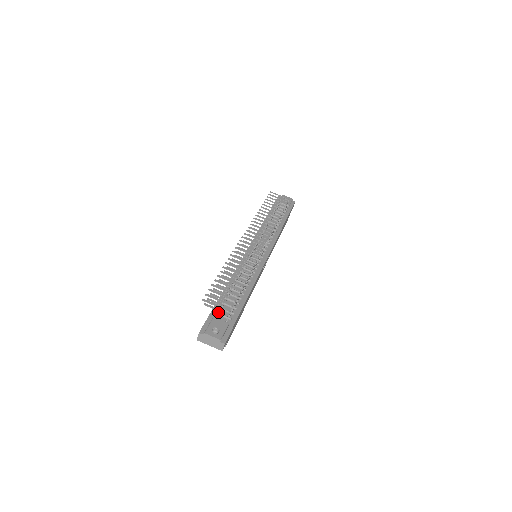
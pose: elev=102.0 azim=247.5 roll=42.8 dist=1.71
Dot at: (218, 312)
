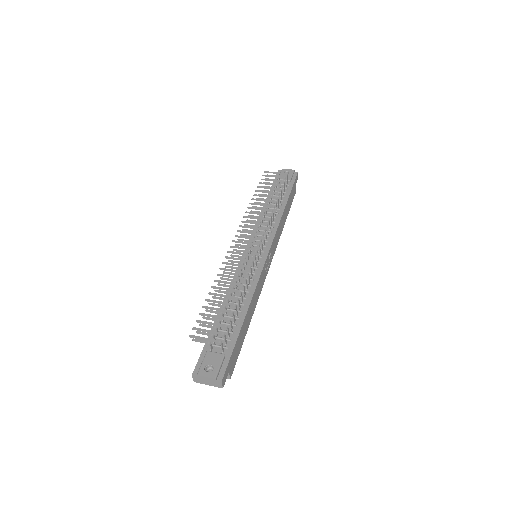
Dot at: (210, 345)
